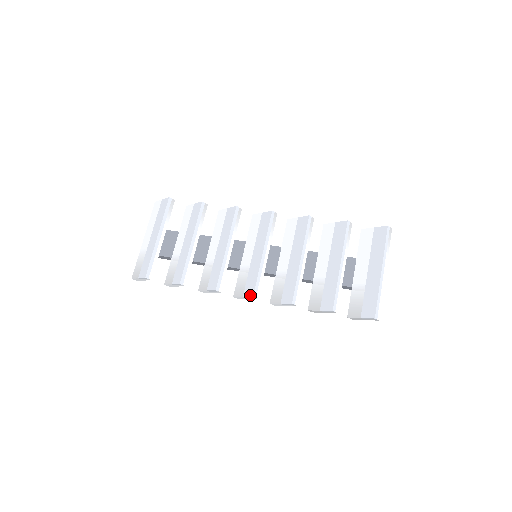
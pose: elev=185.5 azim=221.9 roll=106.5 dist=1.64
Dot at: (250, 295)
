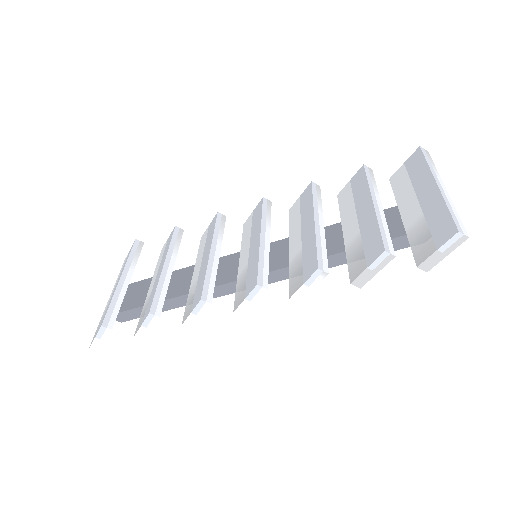
Dot at: (253, 287)
